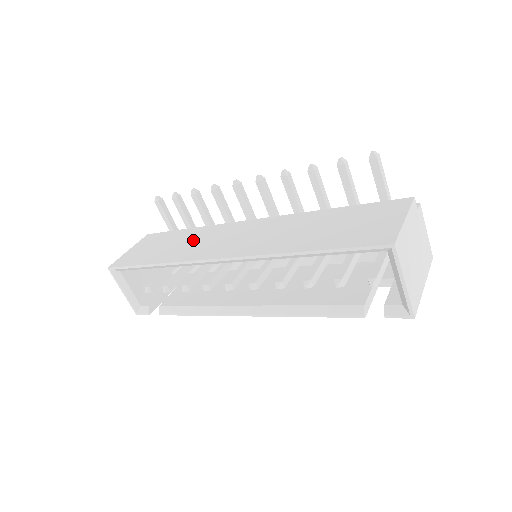
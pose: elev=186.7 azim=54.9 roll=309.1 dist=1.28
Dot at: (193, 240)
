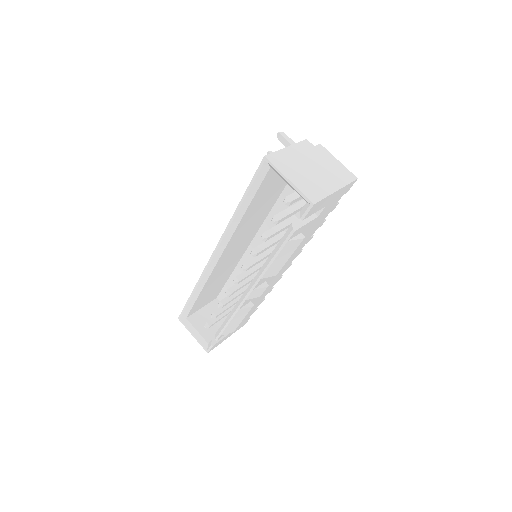
Dot at: occluded
